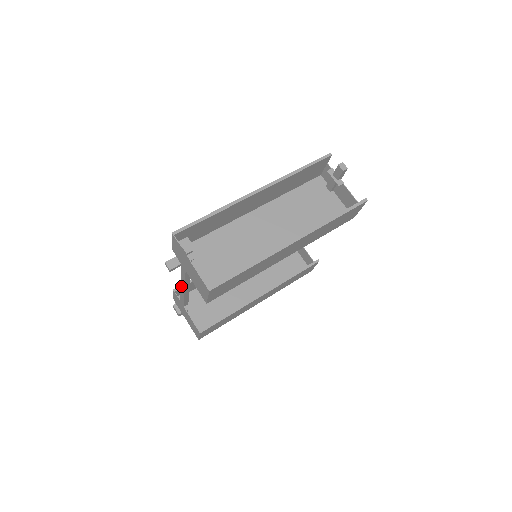
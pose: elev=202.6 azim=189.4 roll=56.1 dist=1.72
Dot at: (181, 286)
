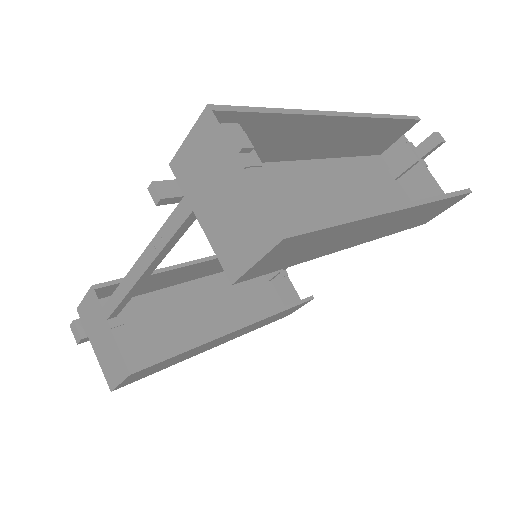
Dot at: (136, 265)
